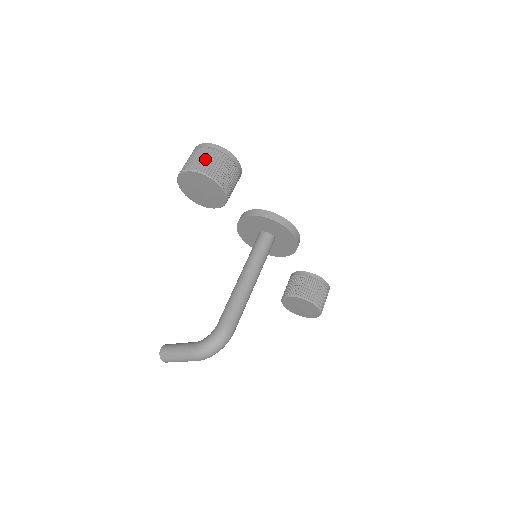
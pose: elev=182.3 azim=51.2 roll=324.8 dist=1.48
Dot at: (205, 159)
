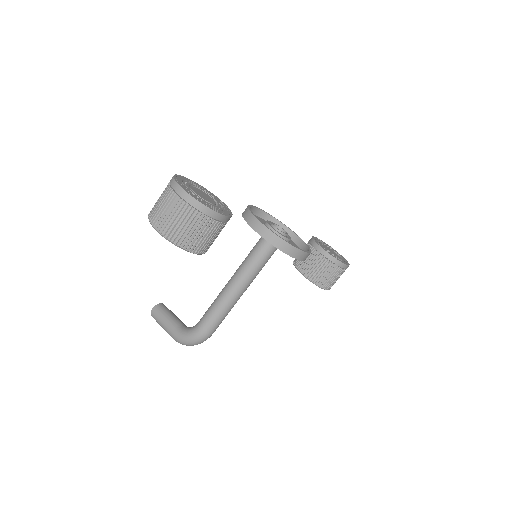
Dot at: (175, 220)
